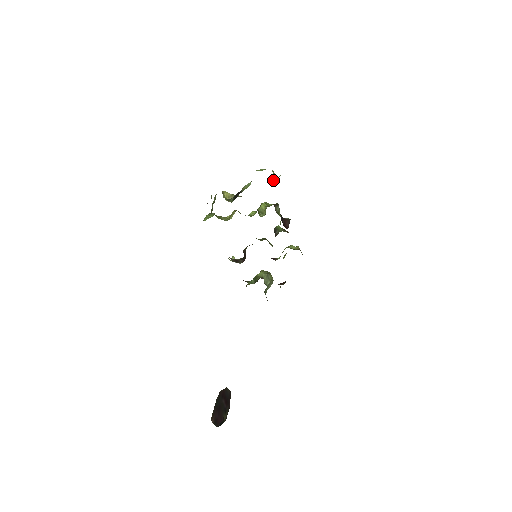
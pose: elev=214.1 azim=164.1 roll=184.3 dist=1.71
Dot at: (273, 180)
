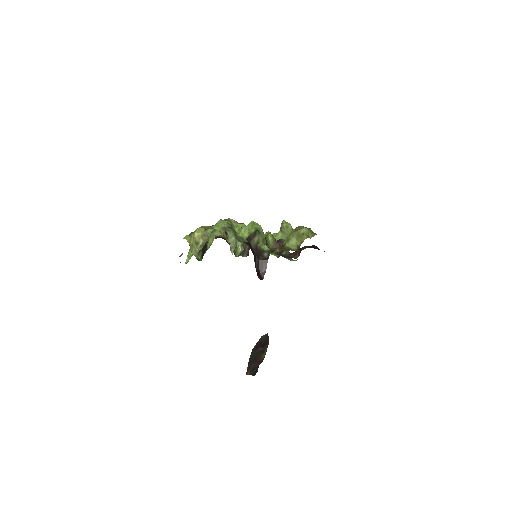
Dot at: (230, 249)
